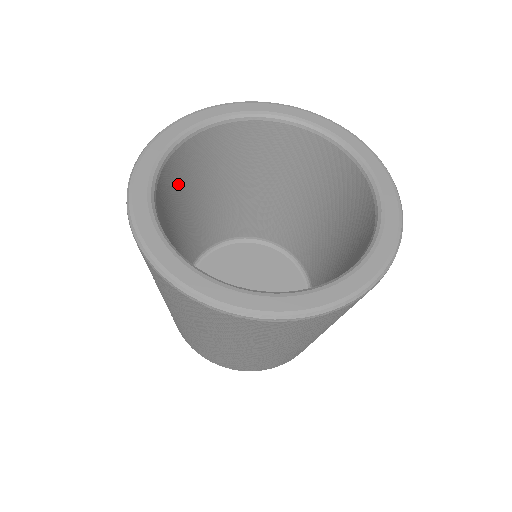
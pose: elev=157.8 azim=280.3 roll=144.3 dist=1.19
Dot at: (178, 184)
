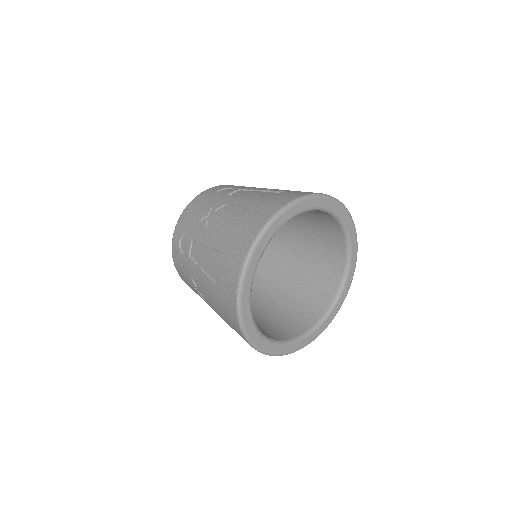
Dot at: occluded
